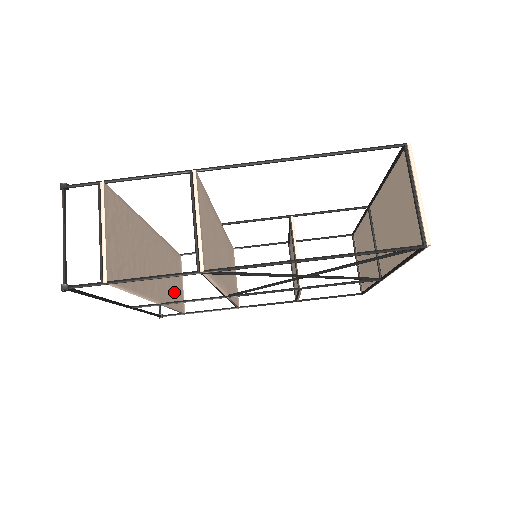
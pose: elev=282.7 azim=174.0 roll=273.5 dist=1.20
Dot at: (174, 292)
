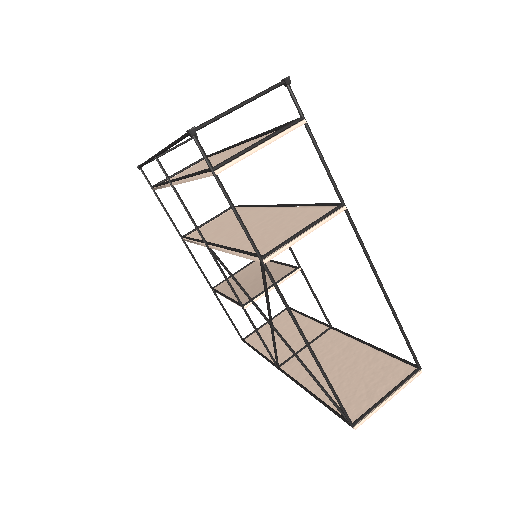
Dot at: occluded
